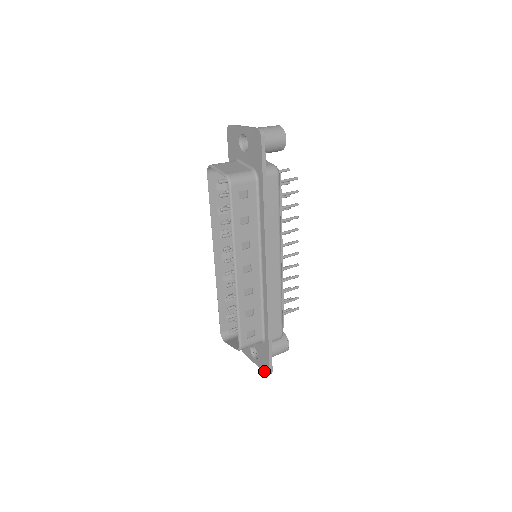
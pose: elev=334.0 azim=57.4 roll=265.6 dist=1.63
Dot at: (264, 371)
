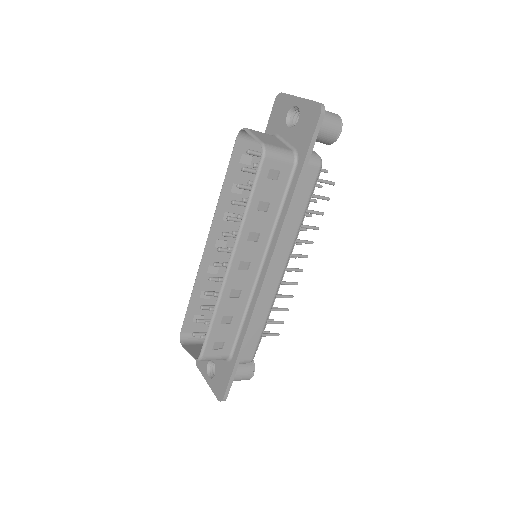
Dot at: (216, 395)
